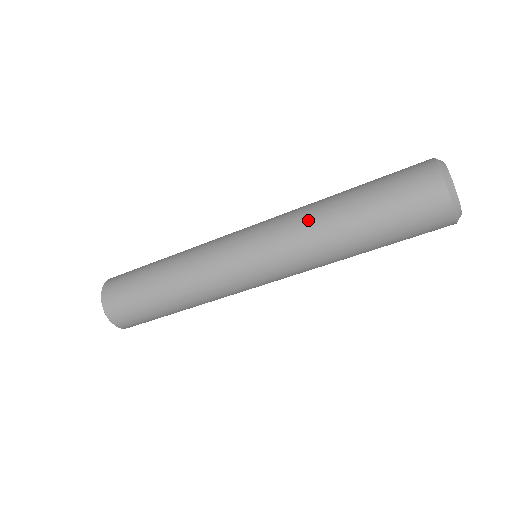
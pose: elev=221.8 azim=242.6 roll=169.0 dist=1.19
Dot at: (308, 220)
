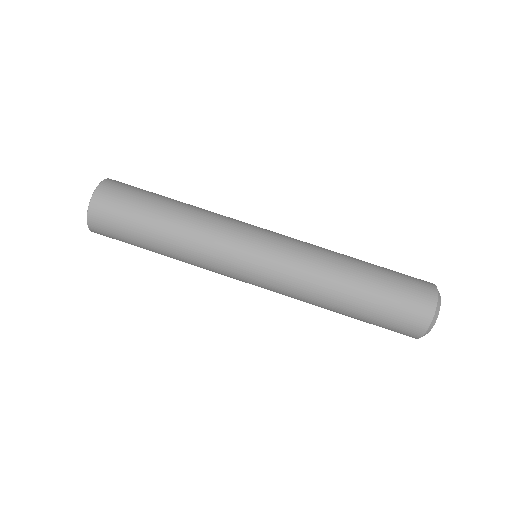
Dot at: occluded
